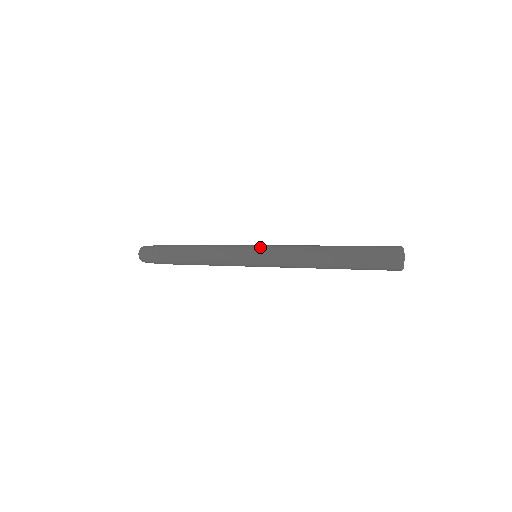
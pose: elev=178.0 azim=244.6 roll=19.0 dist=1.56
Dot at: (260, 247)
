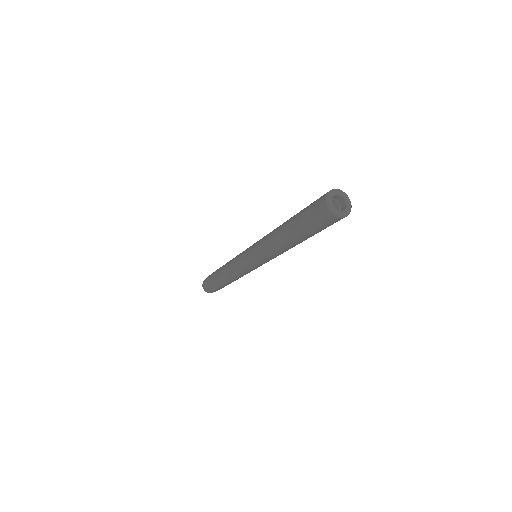
Dot at: (249, 248)
